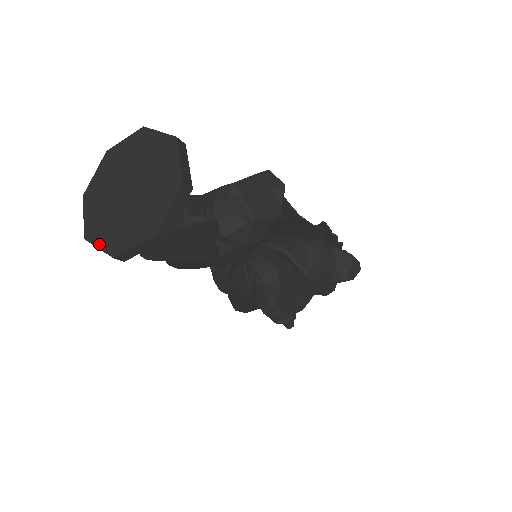
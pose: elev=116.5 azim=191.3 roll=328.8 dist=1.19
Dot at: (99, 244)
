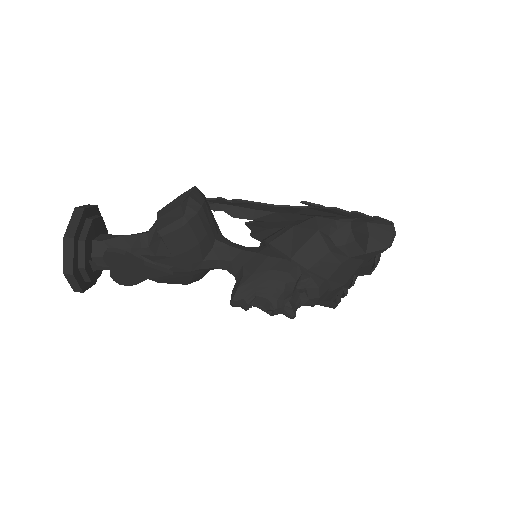
Dot at: occluded
